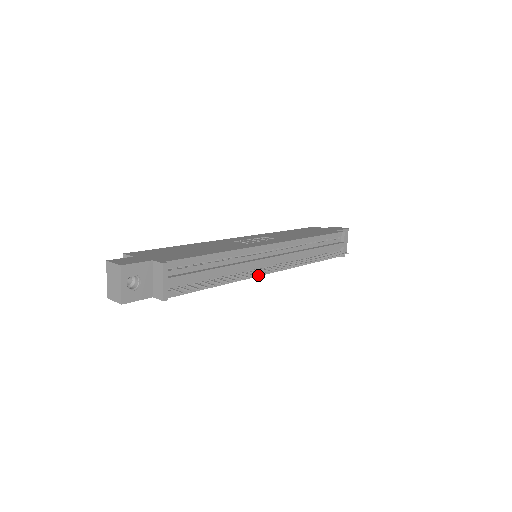
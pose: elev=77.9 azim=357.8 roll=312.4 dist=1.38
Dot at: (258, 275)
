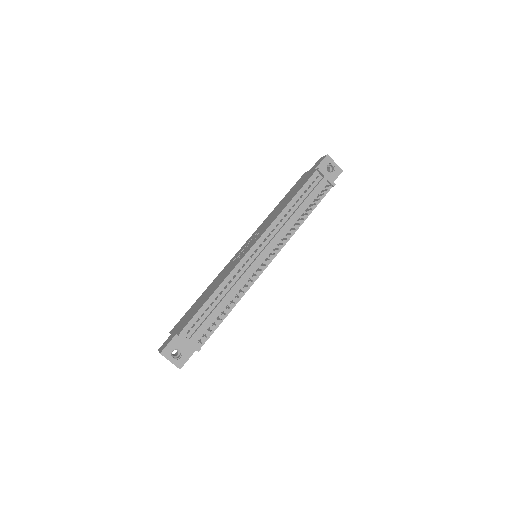
Dot at: (259, 275)
